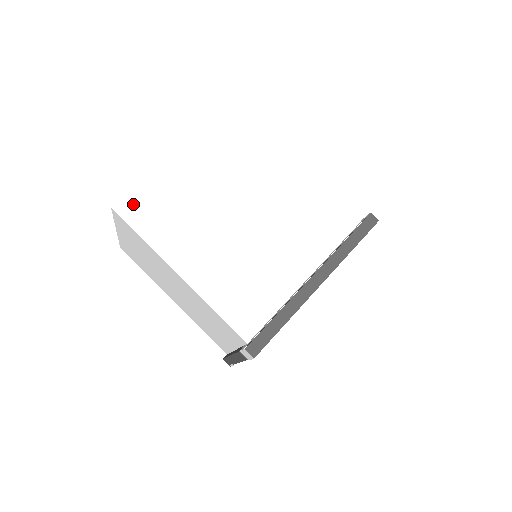
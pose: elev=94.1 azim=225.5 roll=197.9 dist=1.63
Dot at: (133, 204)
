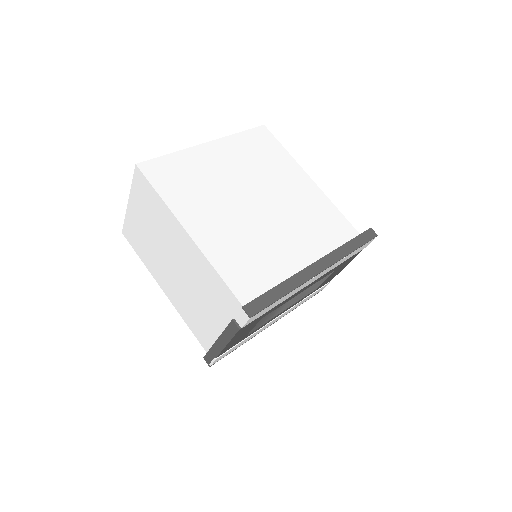
Dot at: (156, 167)
